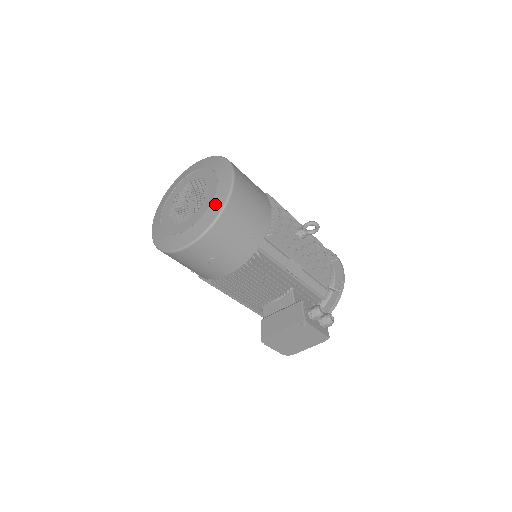
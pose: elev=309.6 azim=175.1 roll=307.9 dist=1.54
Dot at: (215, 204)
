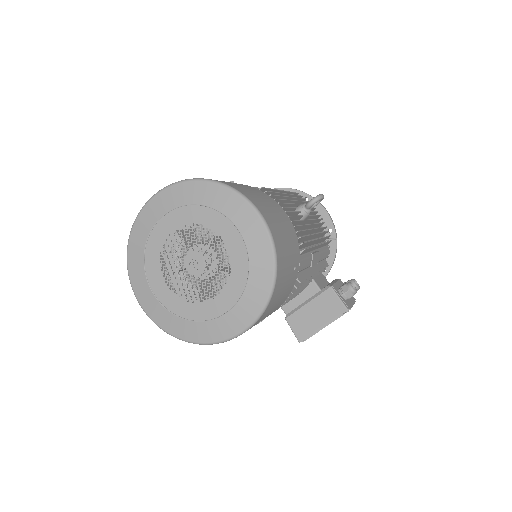
Dot at: (258, 269)
